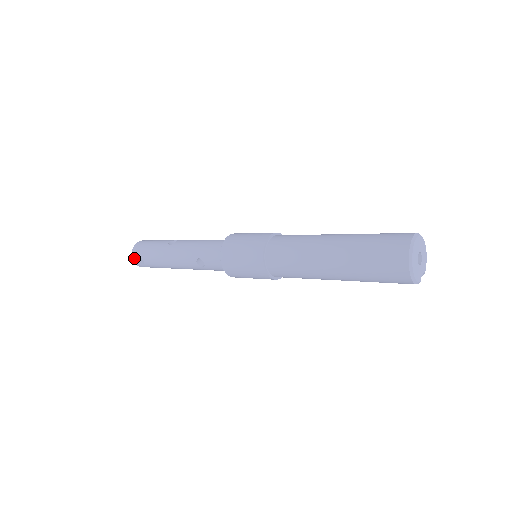
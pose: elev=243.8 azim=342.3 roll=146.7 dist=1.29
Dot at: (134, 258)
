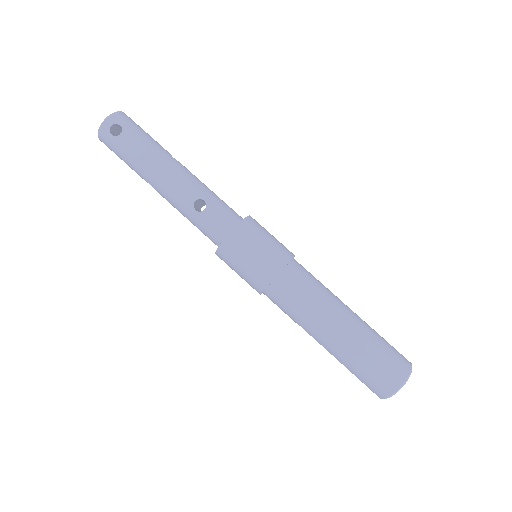
Dot at: (111, 119)
